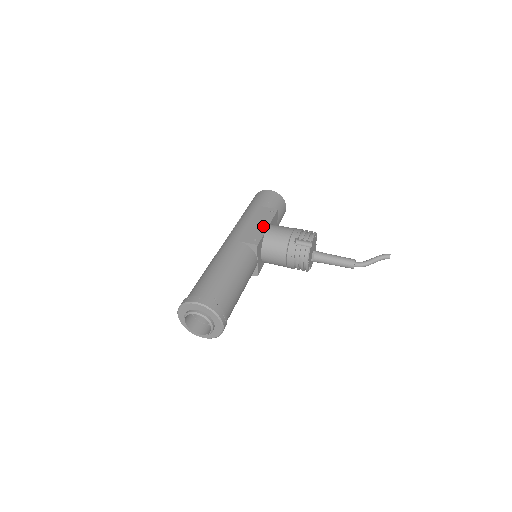
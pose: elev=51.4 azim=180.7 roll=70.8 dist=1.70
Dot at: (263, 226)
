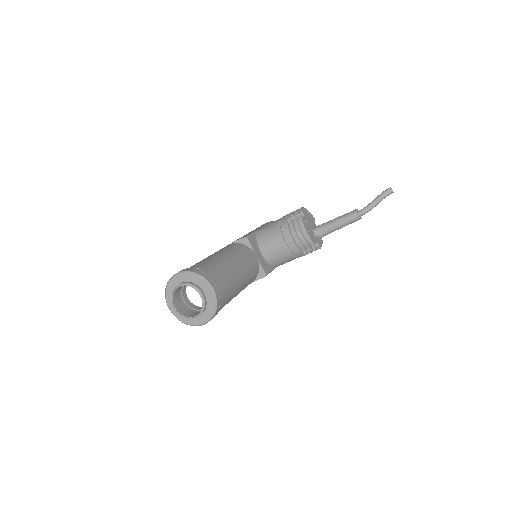
Dot at: (255, 230)
